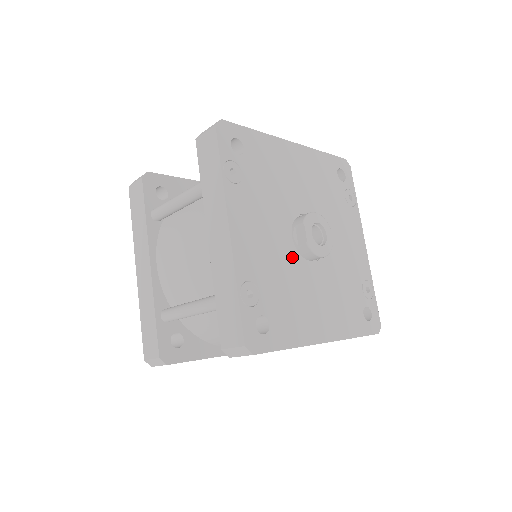
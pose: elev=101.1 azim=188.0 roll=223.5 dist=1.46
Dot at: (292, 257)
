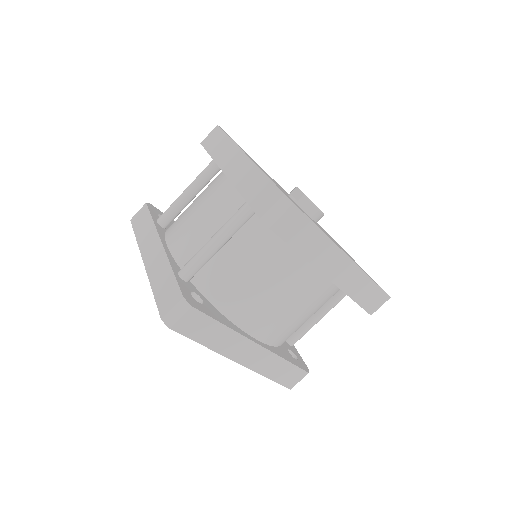
Dot at: occluded
